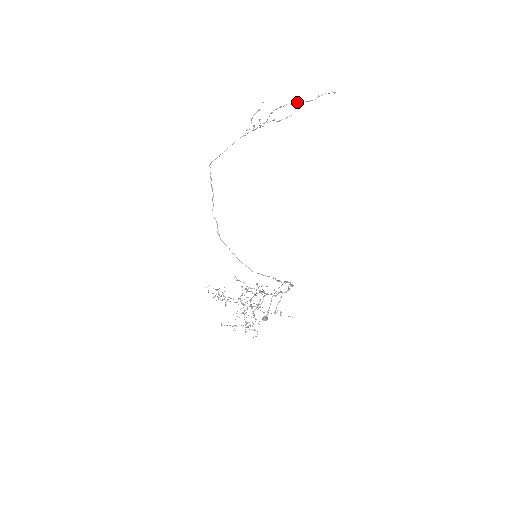
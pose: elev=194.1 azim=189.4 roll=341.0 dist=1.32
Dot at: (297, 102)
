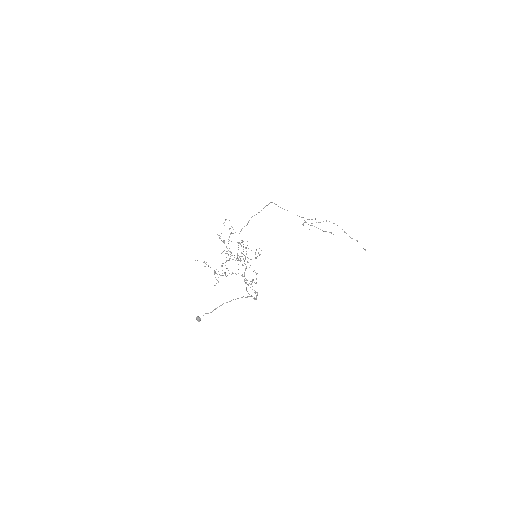
Dot at: occluded
